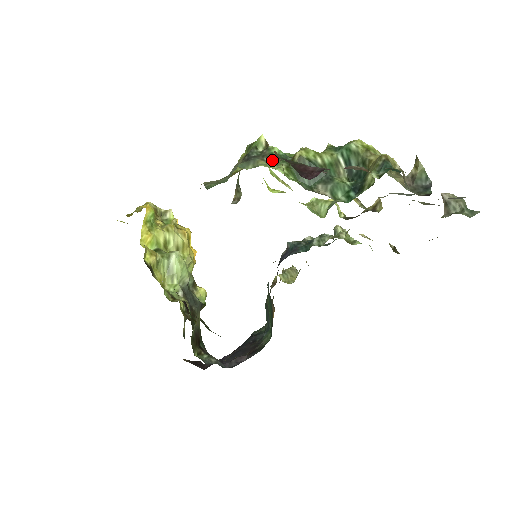
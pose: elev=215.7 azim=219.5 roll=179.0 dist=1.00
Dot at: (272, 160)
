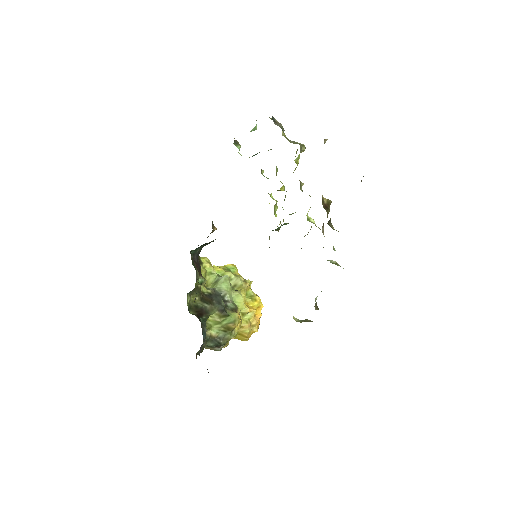
Dot at: occluded
